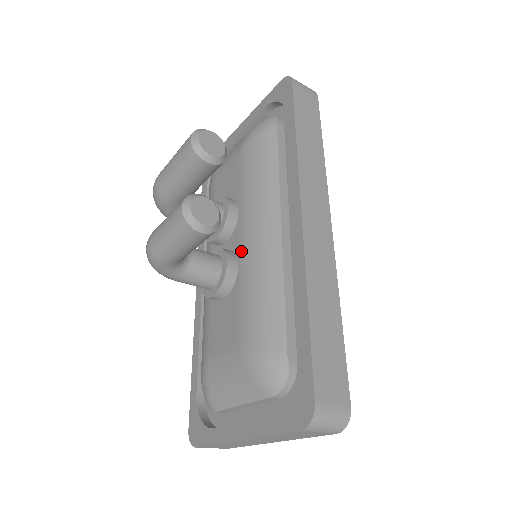
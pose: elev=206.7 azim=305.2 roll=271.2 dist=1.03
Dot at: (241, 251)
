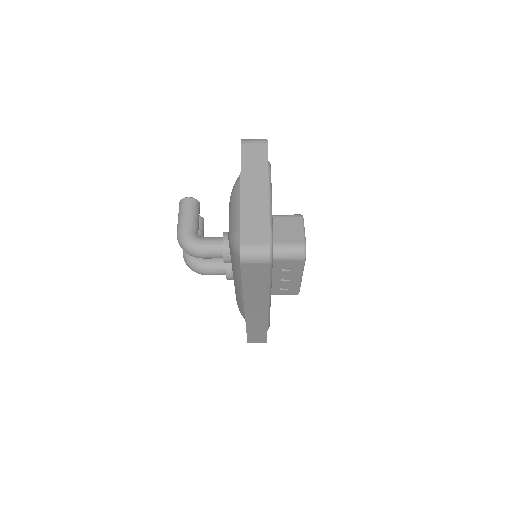
Dot at: occluded
